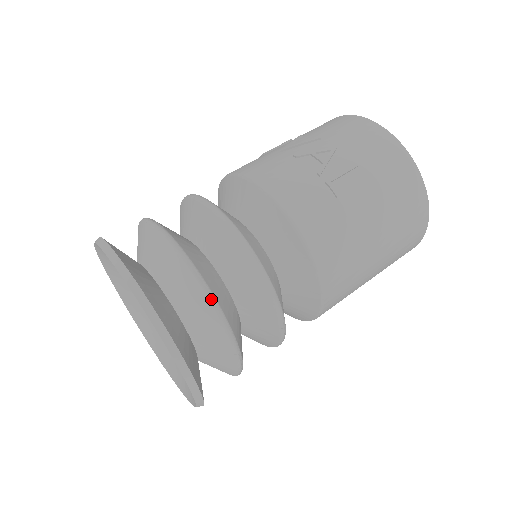
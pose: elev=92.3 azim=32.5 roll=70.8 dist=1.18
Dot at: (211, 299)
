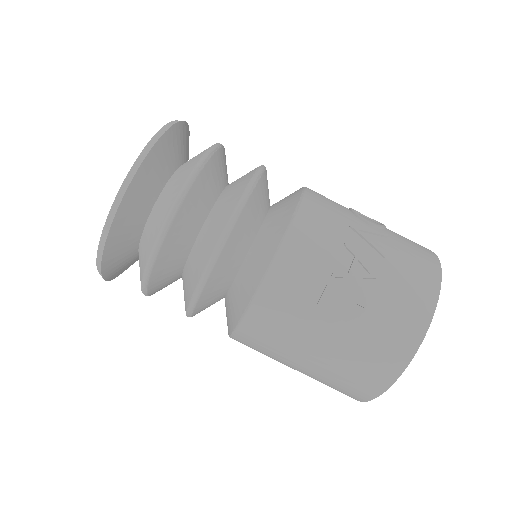
Dot at: (157, 244)
